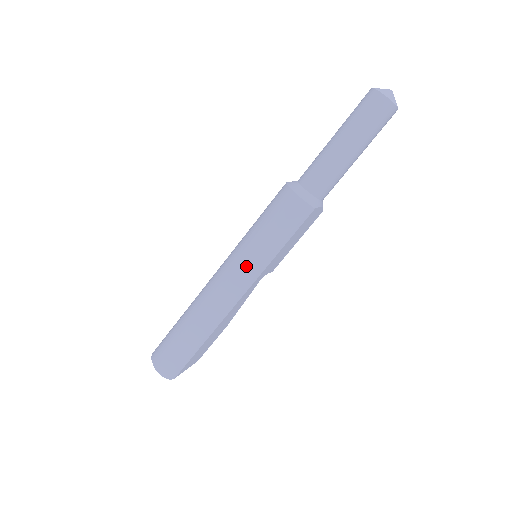
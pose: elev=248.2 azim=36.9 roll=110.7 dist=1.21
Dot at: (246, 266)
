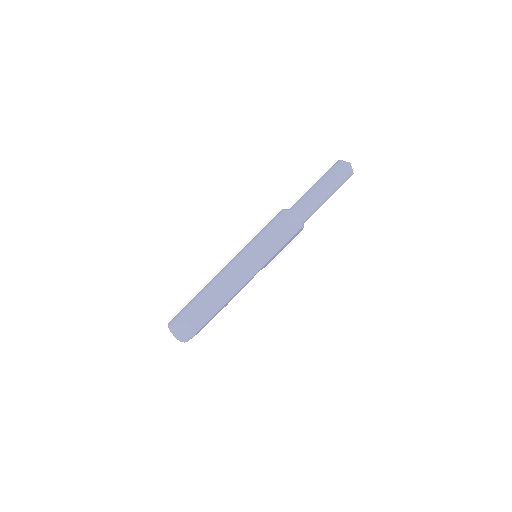
Dot at: (254, 261)
